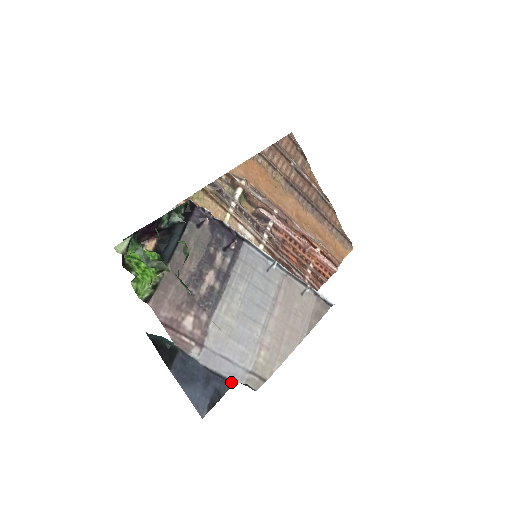
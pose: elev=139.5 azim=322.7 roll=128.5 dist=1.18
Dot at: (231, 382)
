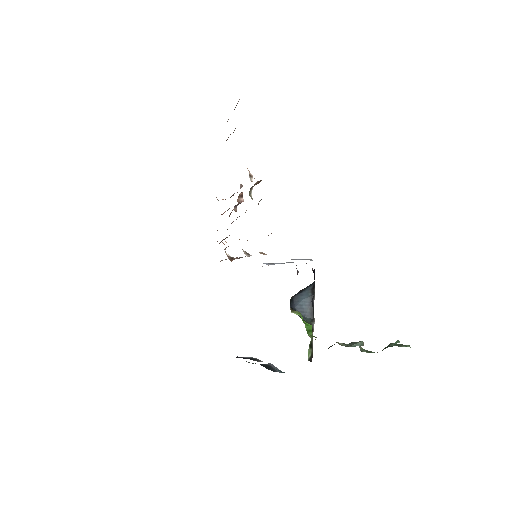
Dot at: occluded
